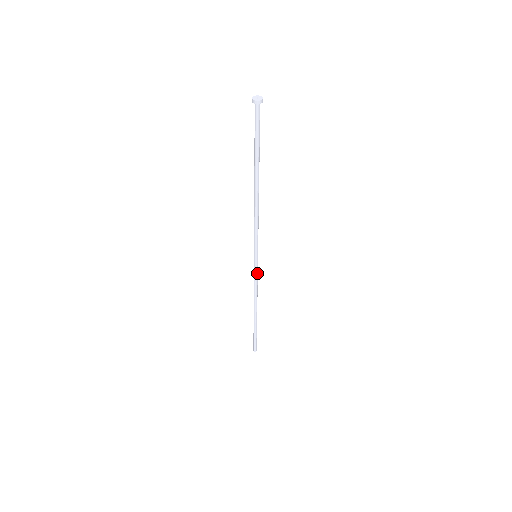
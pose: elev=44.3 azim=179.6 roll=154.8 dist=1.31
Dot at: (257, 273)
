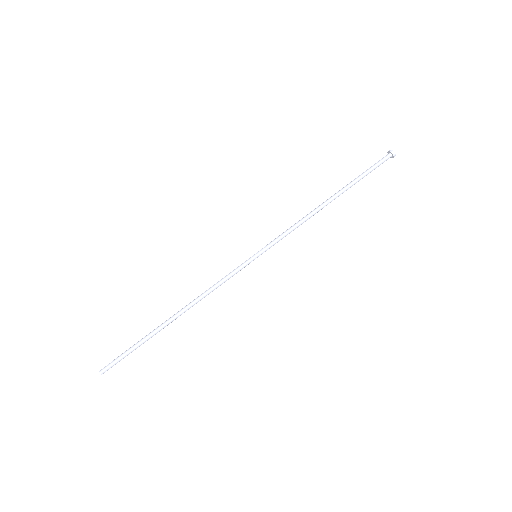
Dot at: (235, 272)
